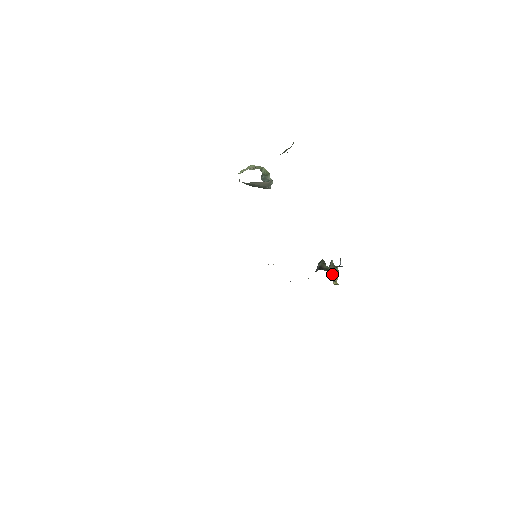
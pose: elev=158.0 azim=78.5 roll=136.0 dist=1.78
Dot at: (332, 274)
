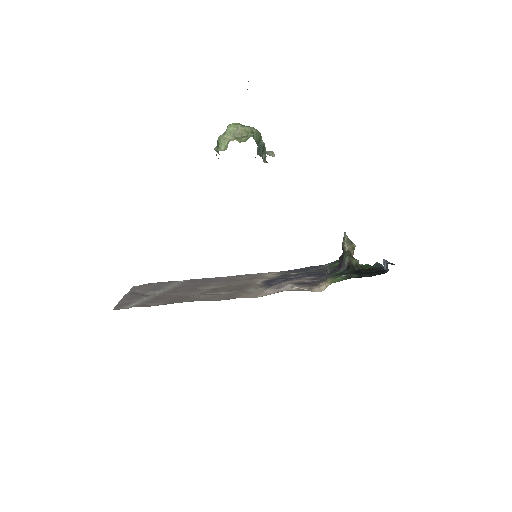
Dot at: occluded
